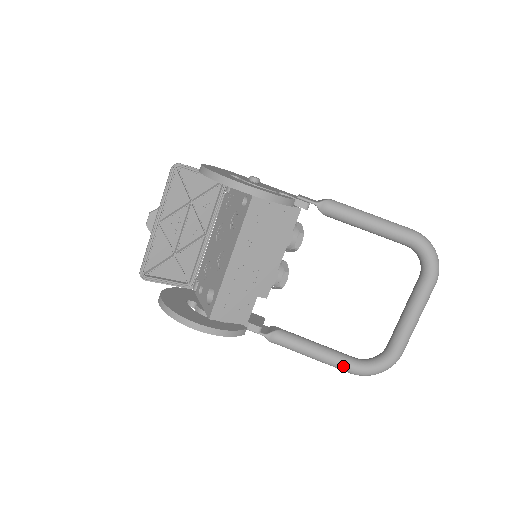
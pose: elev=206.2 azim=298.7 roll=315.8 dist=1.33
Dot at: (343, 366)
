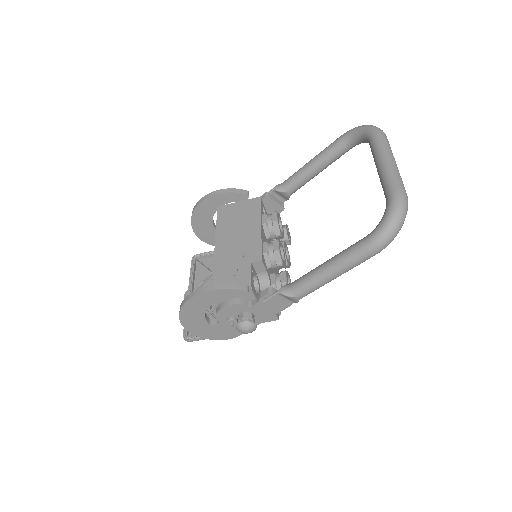
Dot at: (355, 248)
